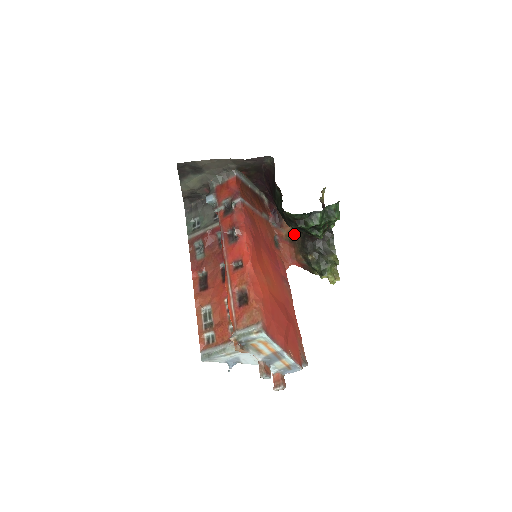
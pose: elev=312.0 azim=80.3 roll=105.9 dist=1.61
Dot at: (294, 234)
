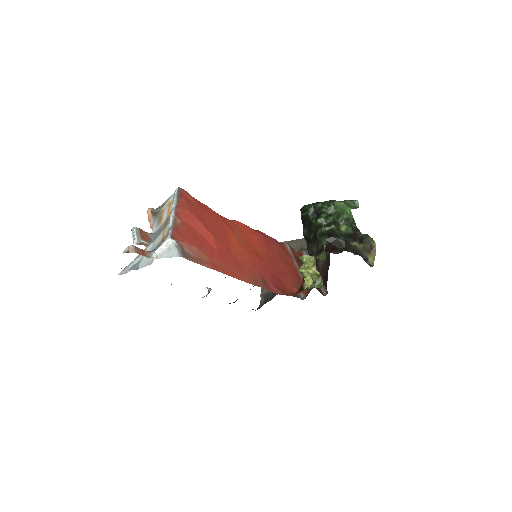
Dot at: occluded
